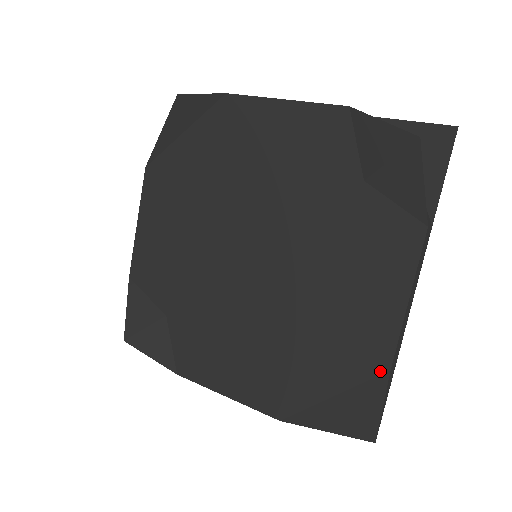
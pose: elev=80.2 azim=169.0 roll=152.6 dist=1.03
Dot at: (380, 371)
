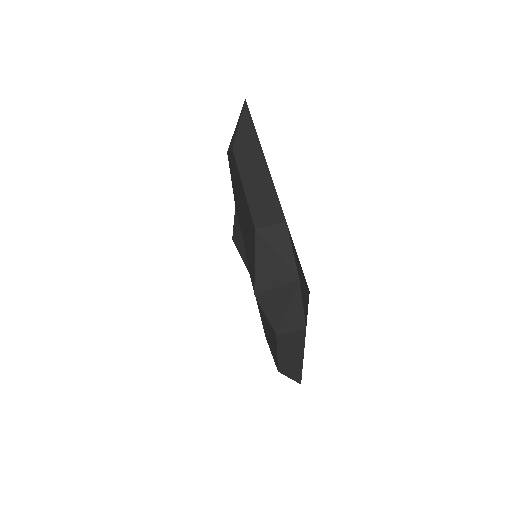
Dot at: occluded
